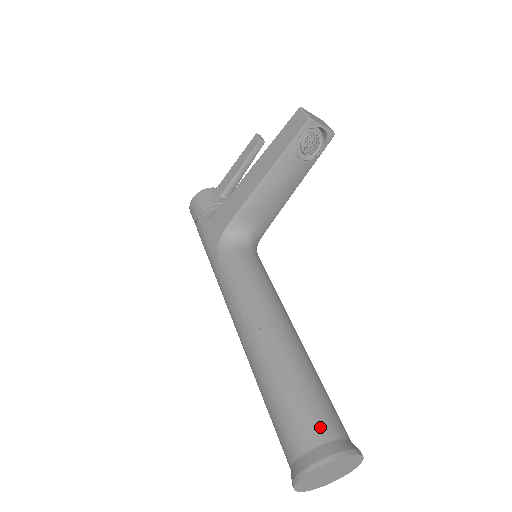
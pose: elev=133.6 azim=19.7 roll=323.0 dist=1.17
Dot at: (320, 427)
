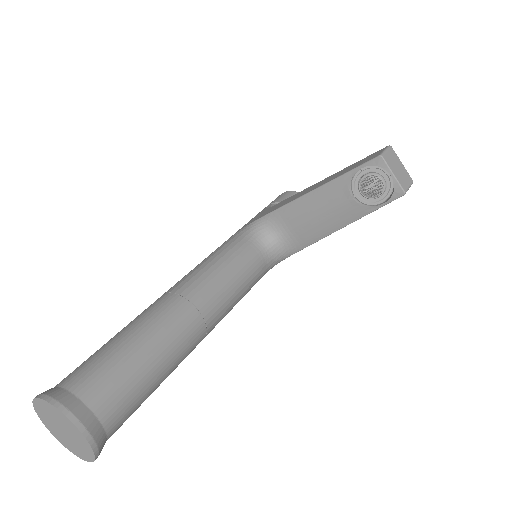
Dot at: (92, 383)
